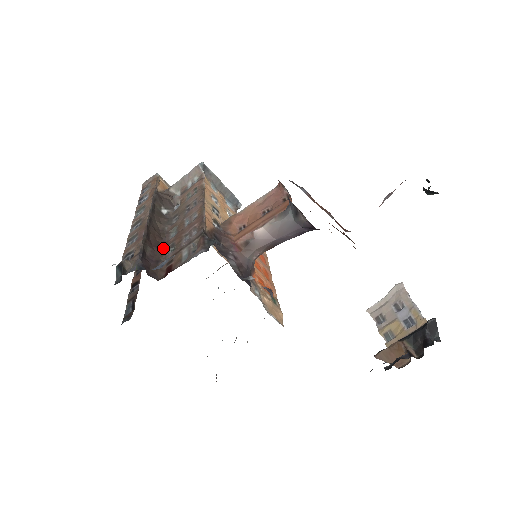
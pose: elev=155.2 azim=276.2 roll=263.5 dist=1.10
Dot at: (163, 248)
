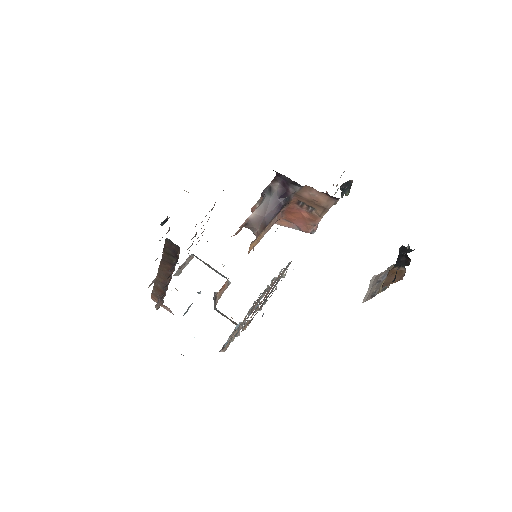
Dot at: occluded
